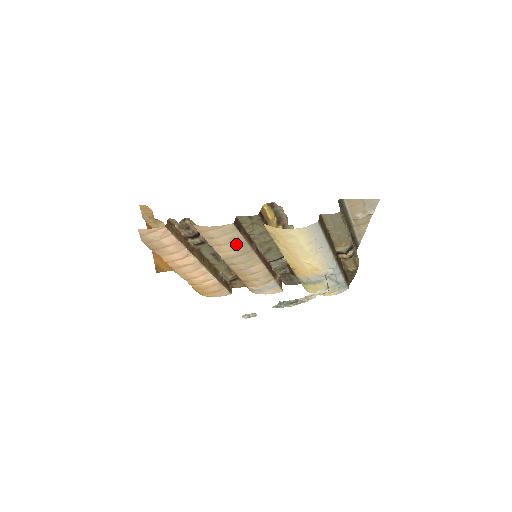
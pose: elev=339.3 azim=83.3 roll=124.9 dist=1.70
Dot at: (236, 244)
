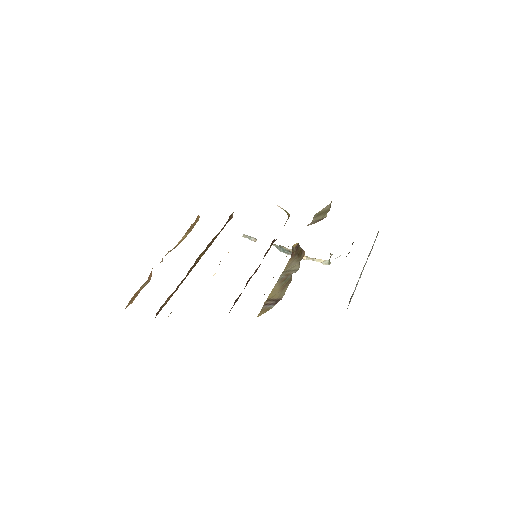
Dot at: occluded
